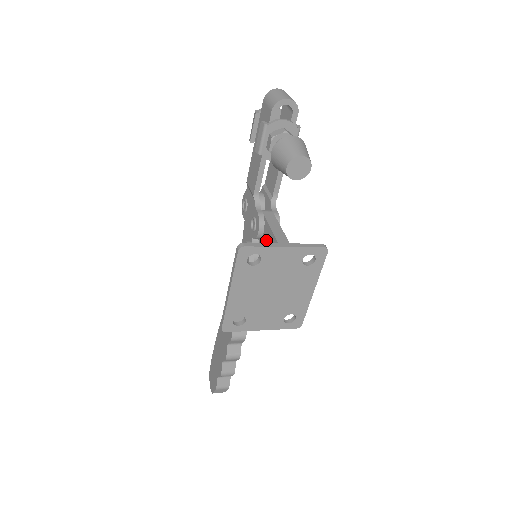
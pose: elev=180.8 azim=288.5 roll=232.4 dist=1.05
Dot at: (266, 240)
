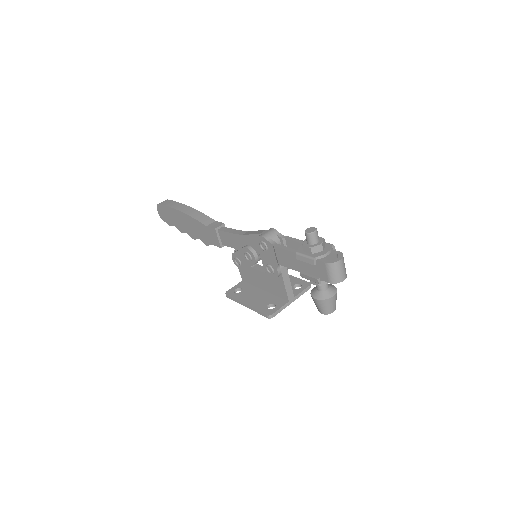
Dot at: (277, 283)
